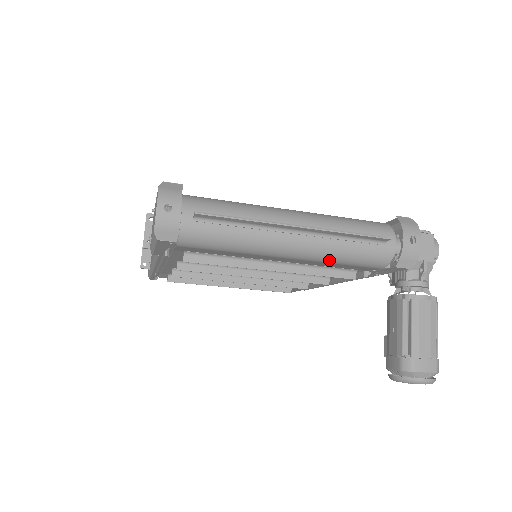
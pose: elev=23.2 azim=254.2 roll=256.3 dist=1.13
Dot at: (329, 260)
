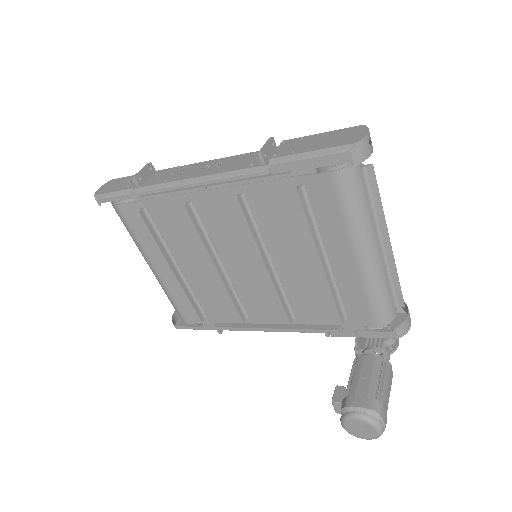
Dot at: (370, 287)
